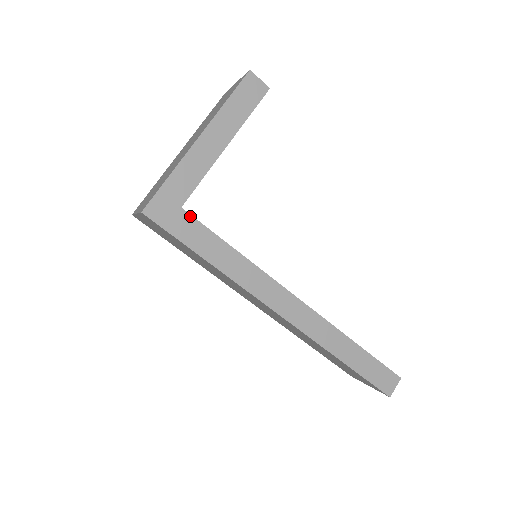
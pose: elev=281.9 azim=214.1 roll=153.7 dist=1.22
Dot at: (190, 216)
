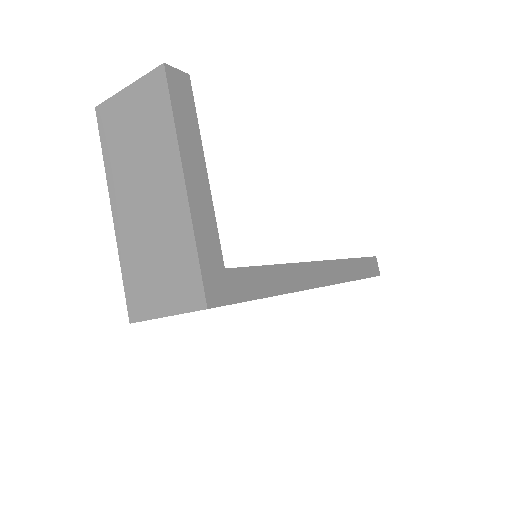
Dot at: (234, 270)
